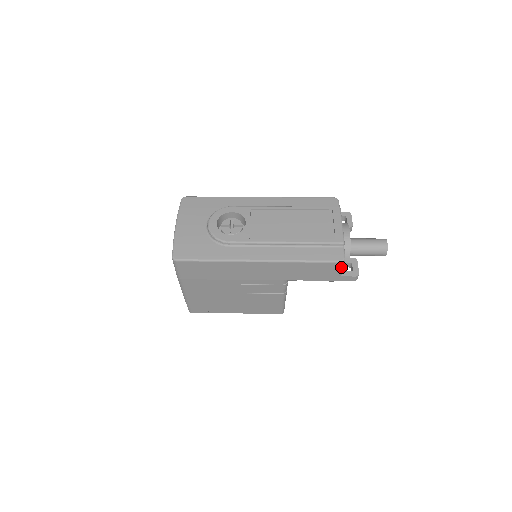
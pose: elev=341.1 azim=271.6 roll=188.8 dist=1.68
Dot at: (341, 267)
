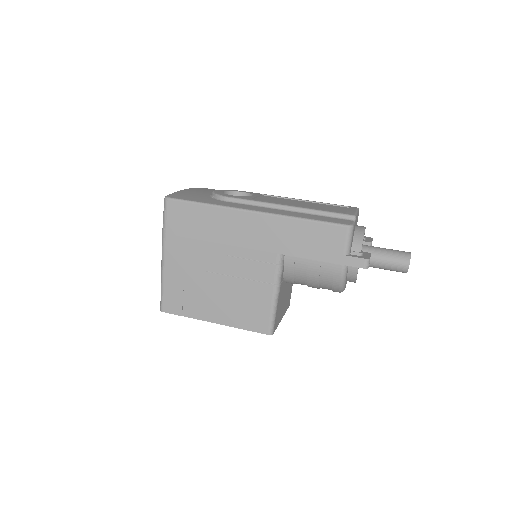
Dot at: (348, 237)
